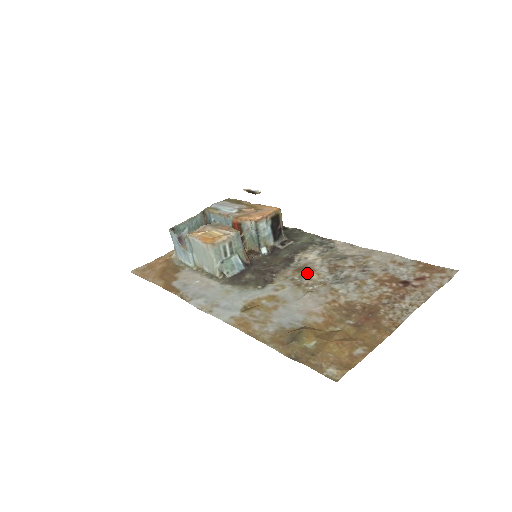
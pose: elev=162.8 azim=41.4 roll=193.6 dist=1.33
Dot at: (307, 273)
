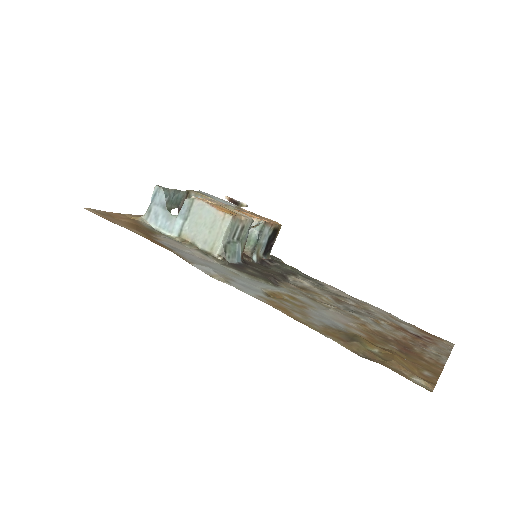
Dot at: (314, 293)
